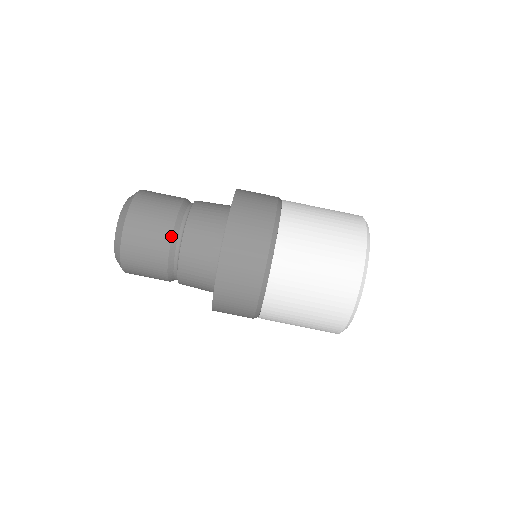
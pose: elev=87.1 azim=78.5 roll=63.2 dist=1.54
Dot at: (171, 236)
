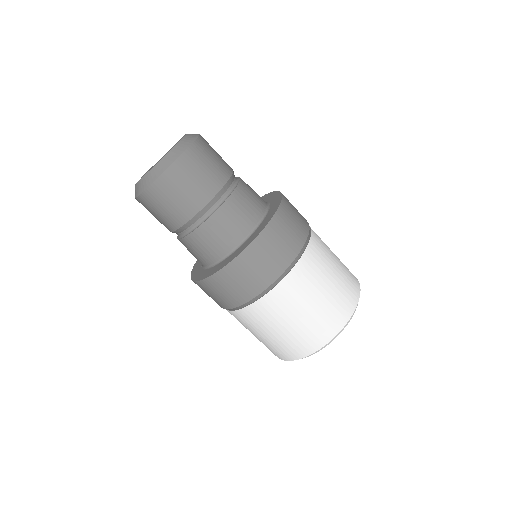
Dot at: (173, 231)
